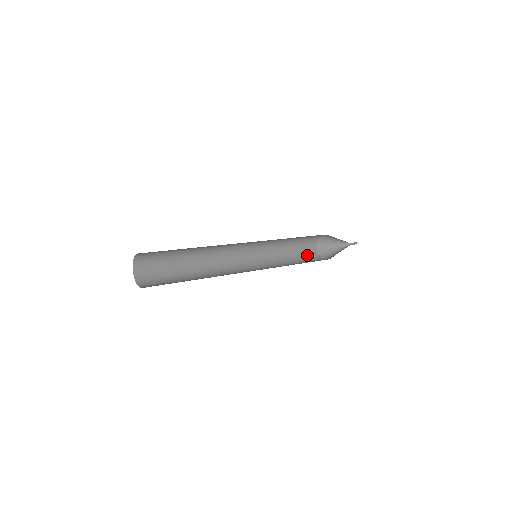
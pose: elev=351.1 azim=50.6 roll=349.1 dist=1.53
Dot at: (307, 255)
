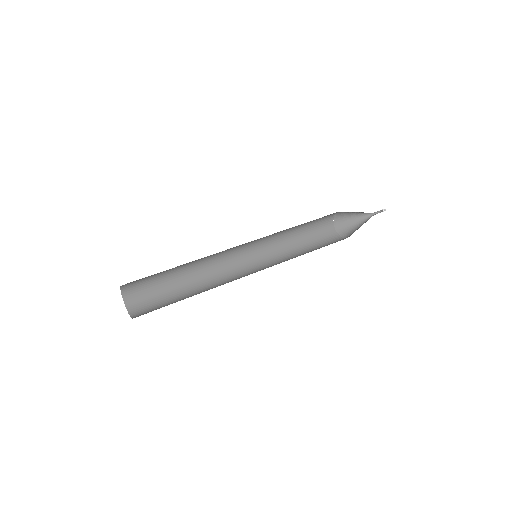
Dot at: (326, 242)
